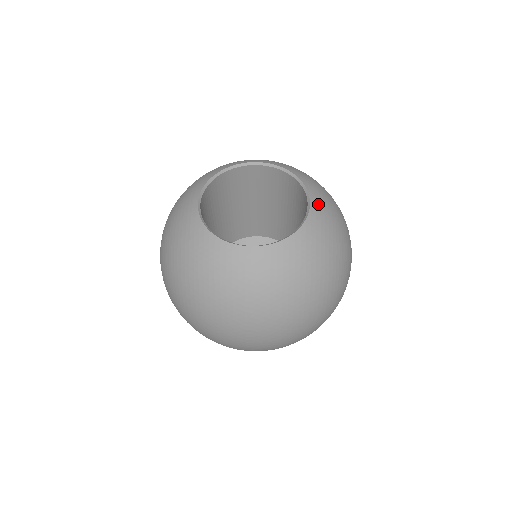
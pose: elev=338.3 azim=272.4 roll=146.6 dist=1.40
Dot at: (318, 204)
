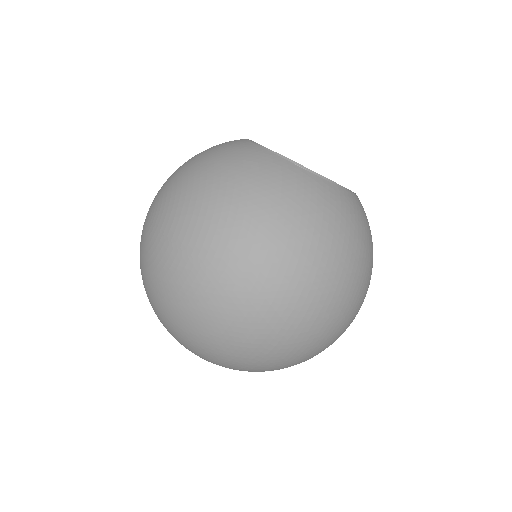
Dot at: occluded
